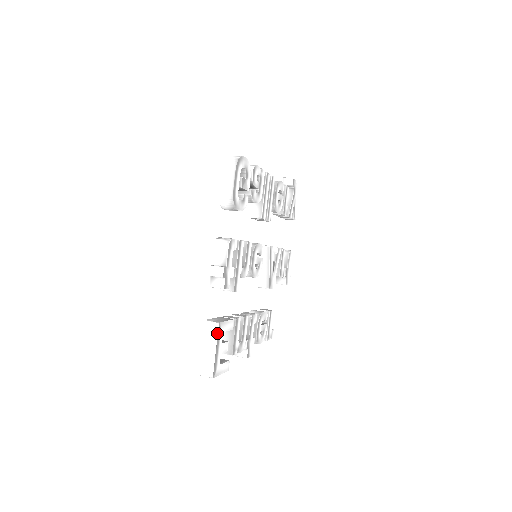
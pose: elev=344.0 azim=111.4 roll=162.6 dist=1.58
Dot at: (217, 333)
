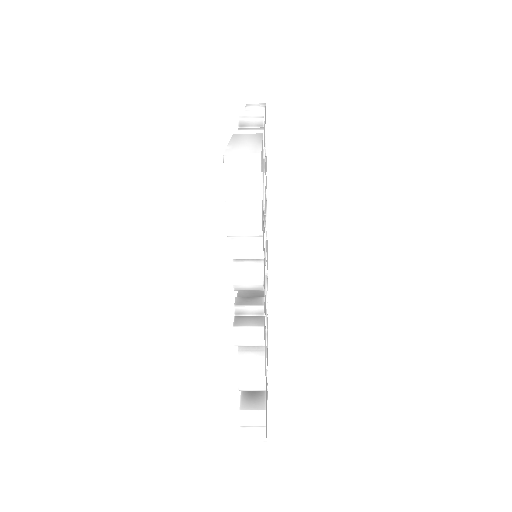
Dot at: (261, 136)
